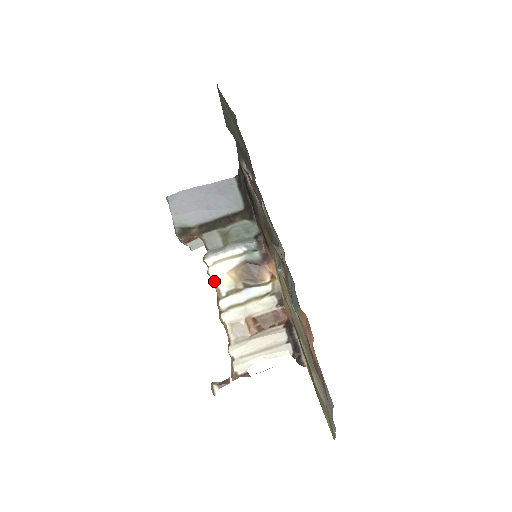
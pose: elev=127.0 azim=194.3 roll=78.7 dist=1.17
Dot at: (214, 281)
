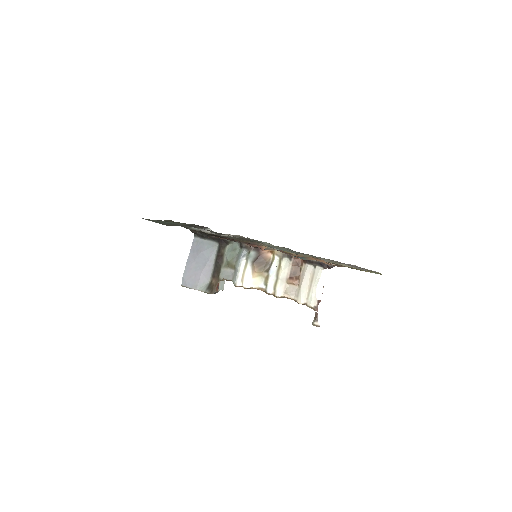
Dot at: (253, 288)
